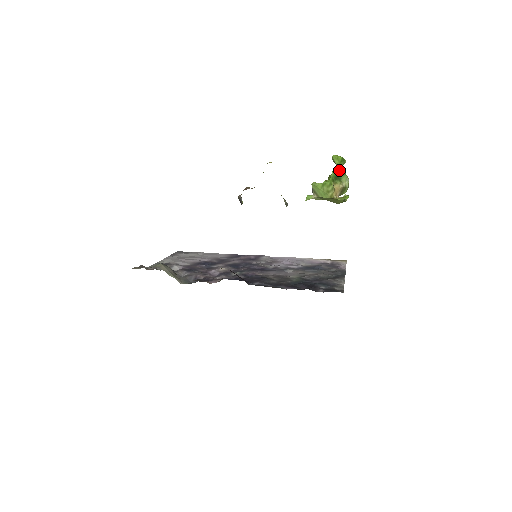
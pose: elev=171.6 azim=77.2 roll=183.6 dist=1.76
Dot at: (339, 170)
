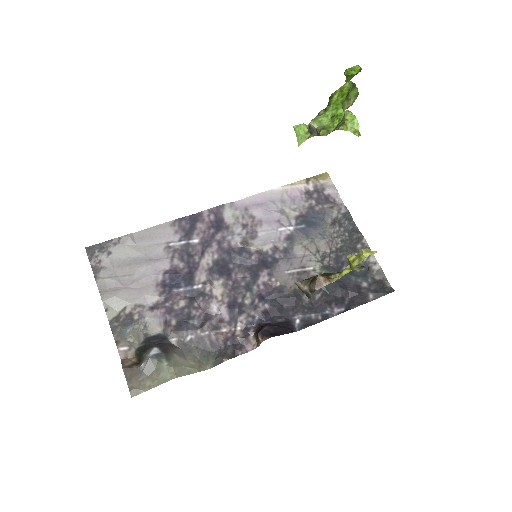
Dot at: (350, 86)
